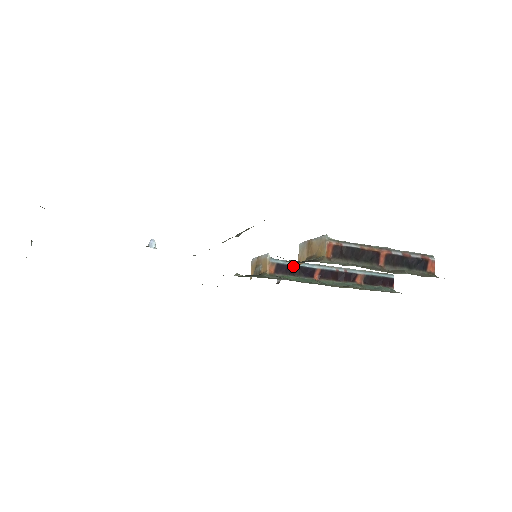
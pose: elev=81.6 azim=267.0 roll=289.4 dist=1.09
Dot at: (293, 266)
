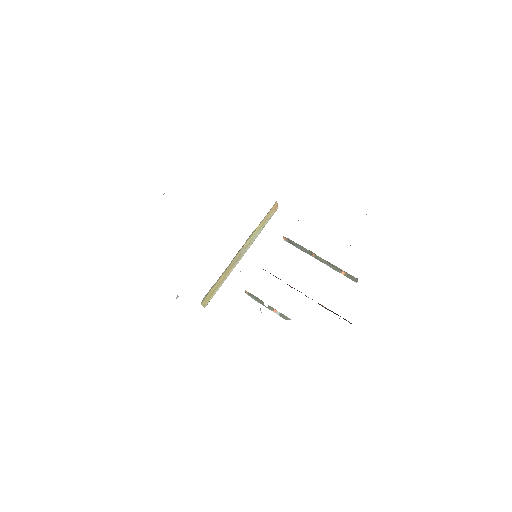
Dot at: (276, 277)
